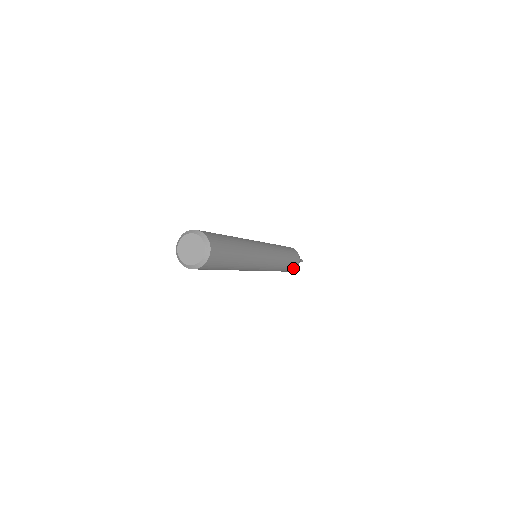
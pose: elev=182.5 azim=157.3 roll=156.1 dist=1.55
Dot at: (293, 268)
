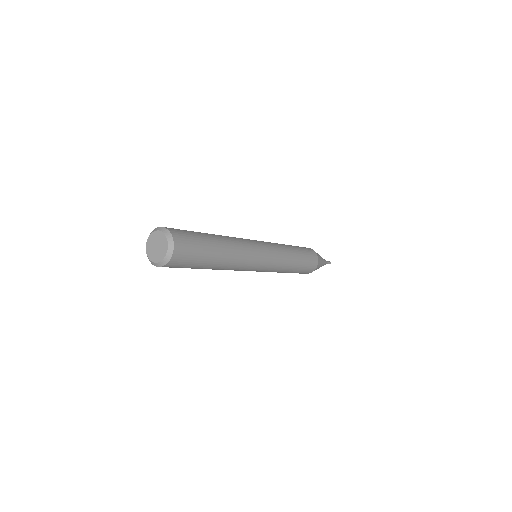
Dot at: (303, 273)
